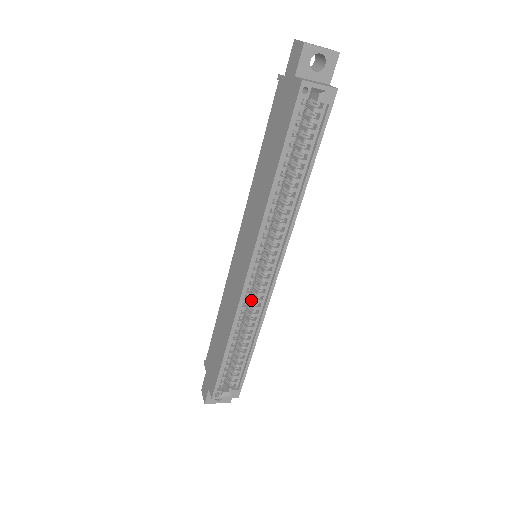
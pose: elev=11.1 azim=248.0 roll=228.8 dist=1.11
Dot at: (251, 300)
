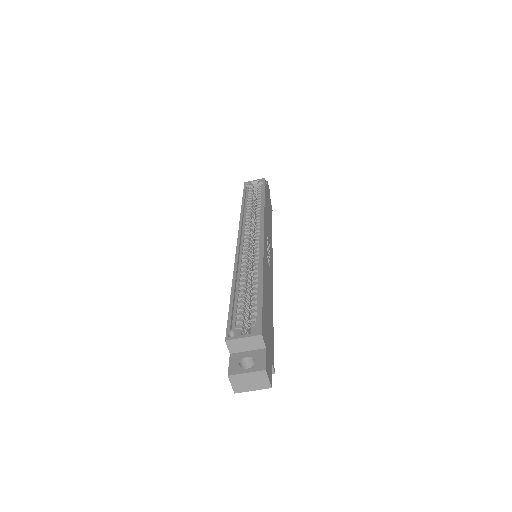
Dot at: occluded
